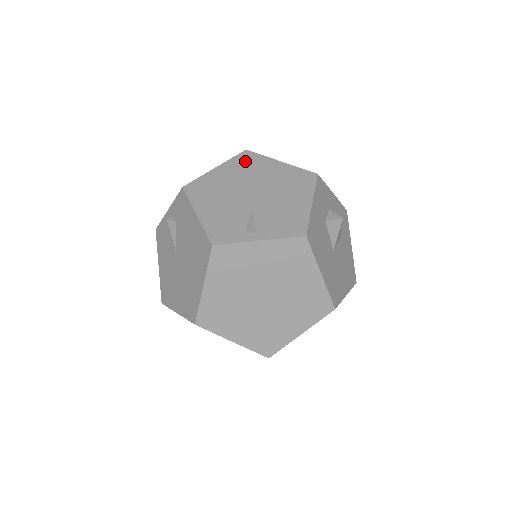
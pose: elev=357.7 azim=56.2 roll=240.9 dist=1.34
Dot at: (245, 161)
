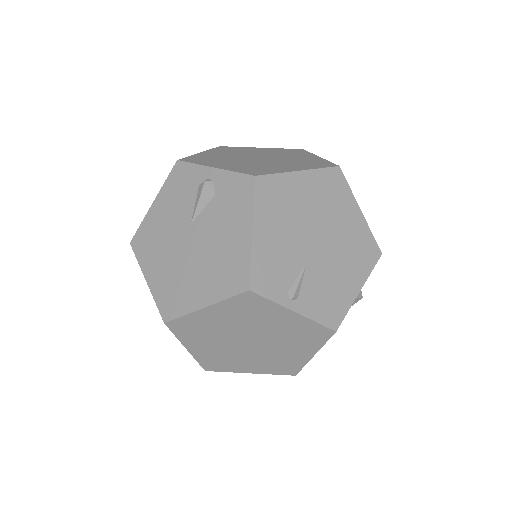
Dot at: (331, 184)
